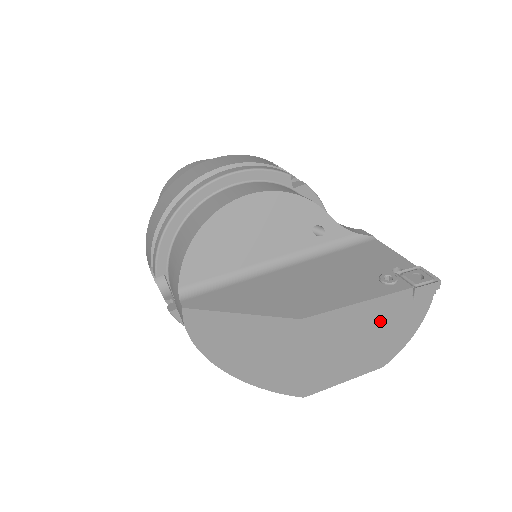
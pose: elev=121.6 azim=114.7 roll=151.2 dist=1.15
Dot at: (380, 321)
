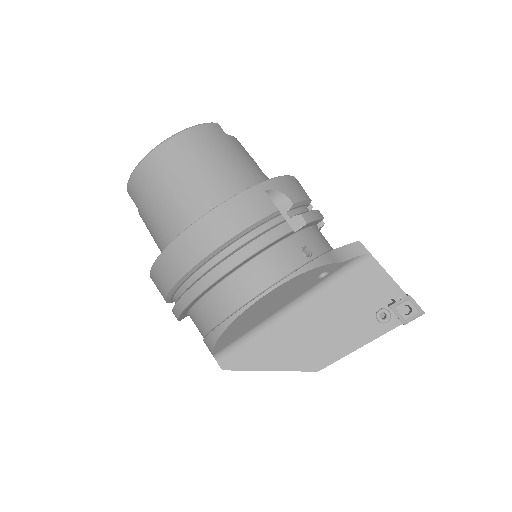
Dot at: occluded
